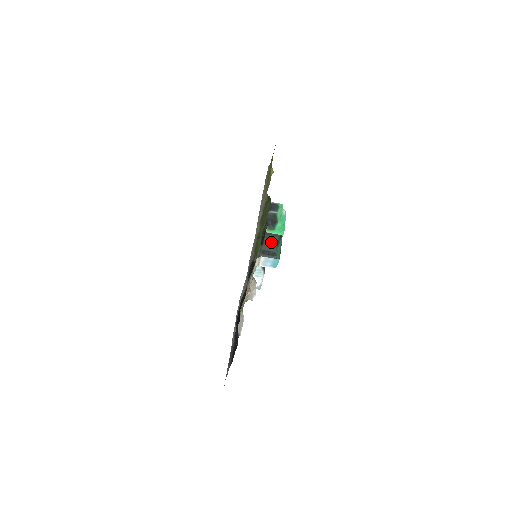
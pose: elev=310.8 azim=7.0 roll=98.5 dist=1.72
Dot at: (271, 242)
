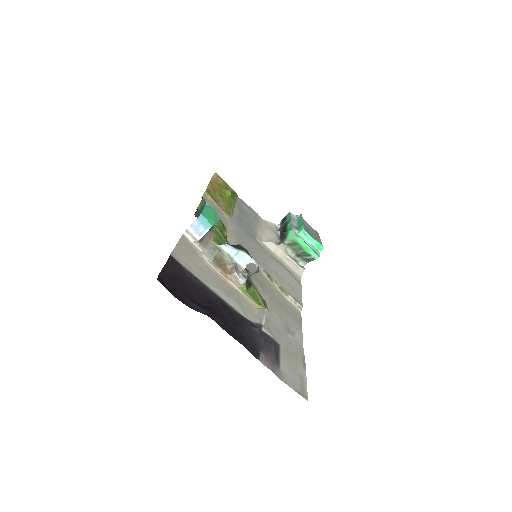
Dot at: occluded
